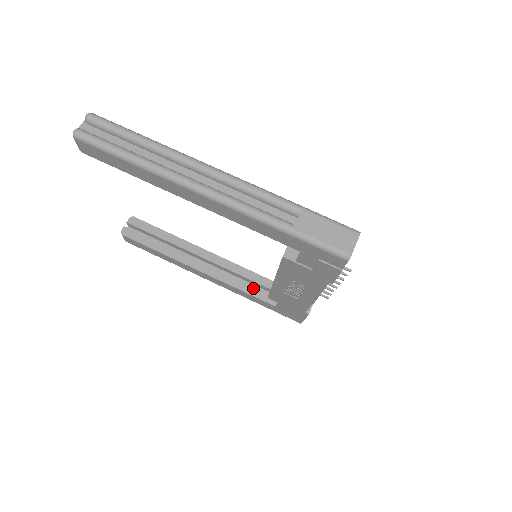
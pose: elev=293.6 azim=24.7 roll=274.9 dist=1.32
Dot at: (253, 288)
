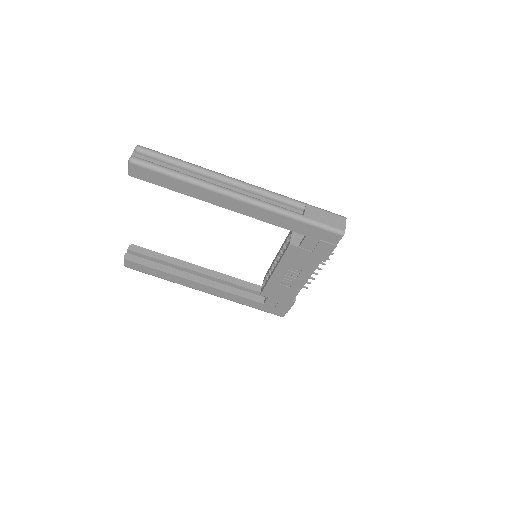
Dot at: (243, 292)
